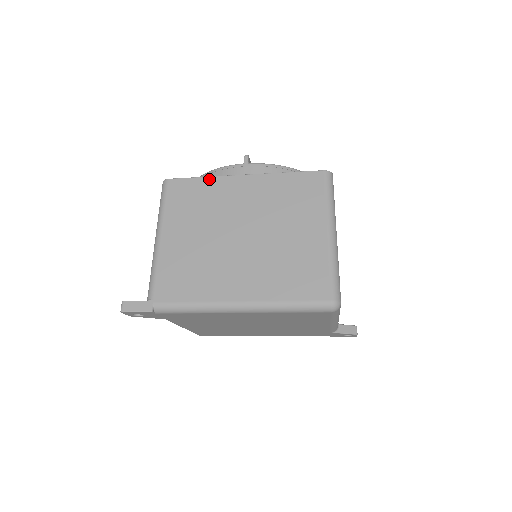
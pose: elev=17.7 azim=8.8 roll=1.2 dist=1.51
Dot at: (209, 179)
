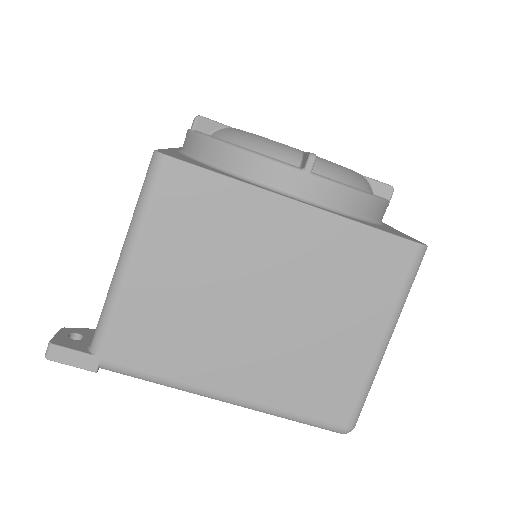
Dot at: (239, 186)
